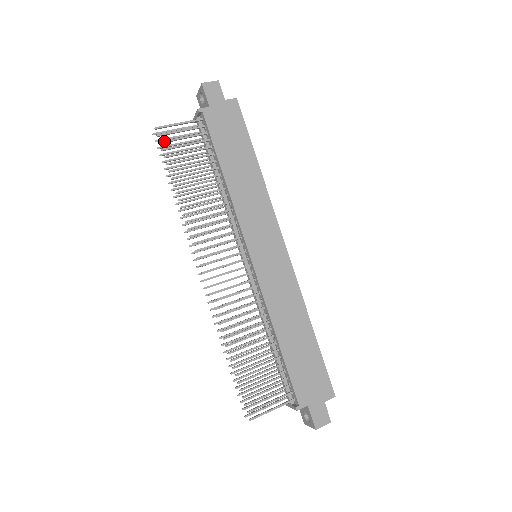
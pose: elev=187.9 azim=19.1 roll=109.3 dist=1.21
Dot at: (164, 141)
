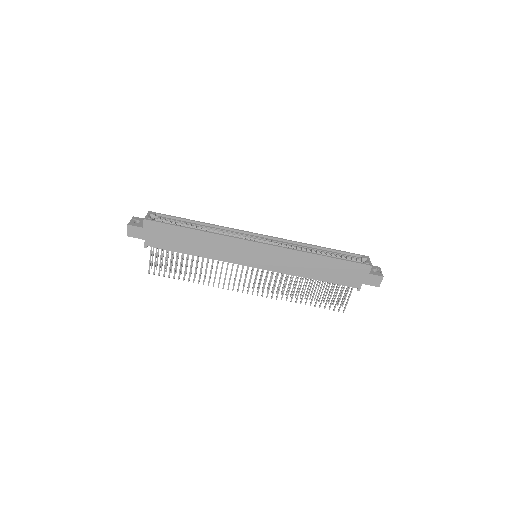
Dot at: (159, 273)
